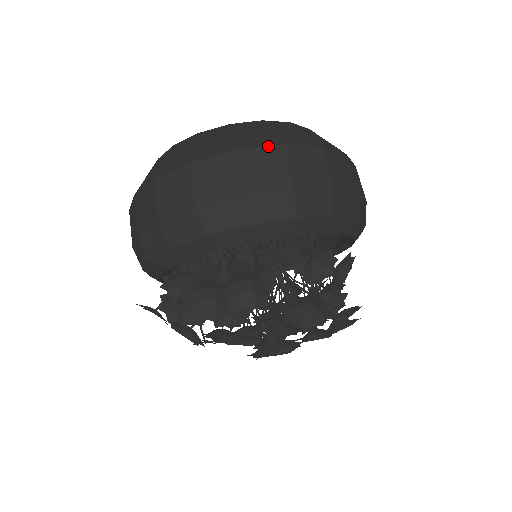
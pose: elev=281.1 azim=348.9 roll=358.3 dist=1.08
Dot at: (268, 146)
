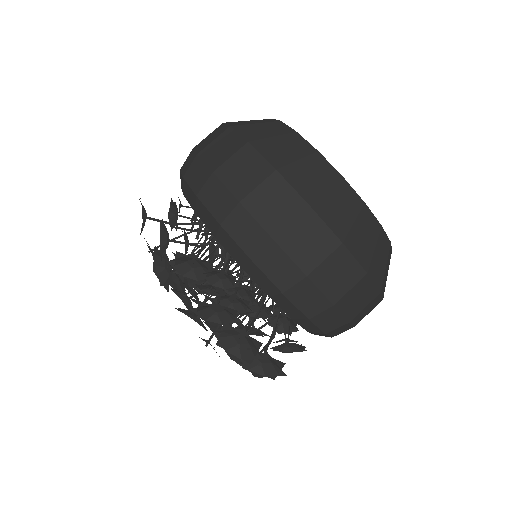
Dot at: (377, 286)
